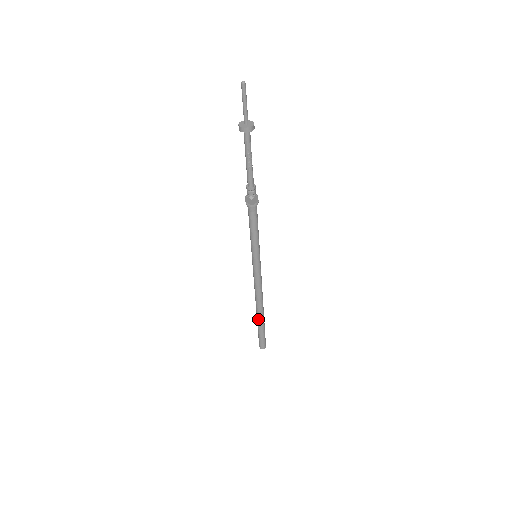
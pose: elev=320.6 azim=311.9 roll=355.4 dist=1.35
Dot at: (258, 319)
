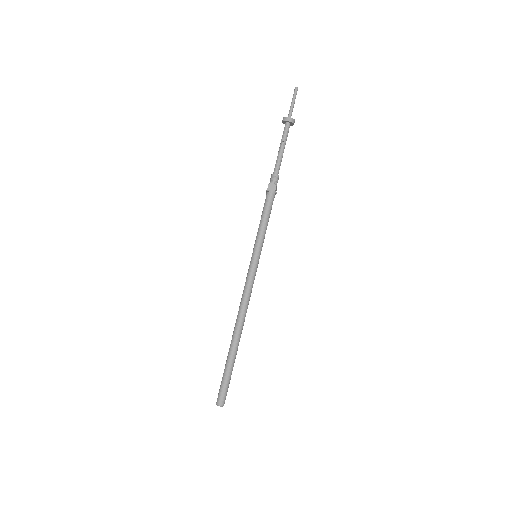
Dot at: (230, 348)
